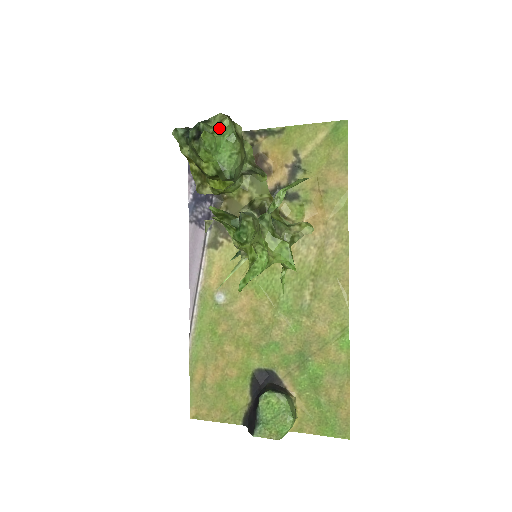
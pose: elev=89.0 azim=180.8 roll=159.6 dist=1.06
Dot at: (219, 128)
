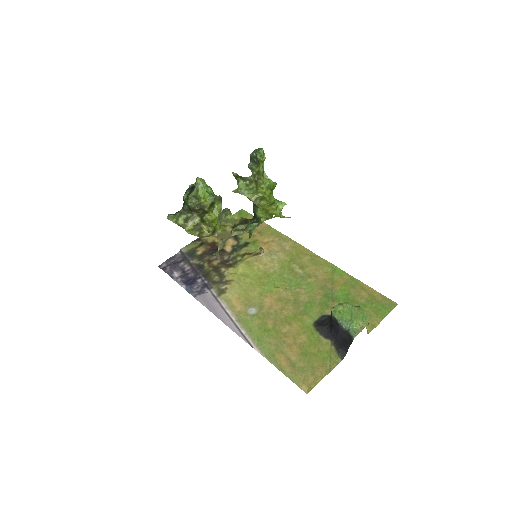
Dot at: occluded
